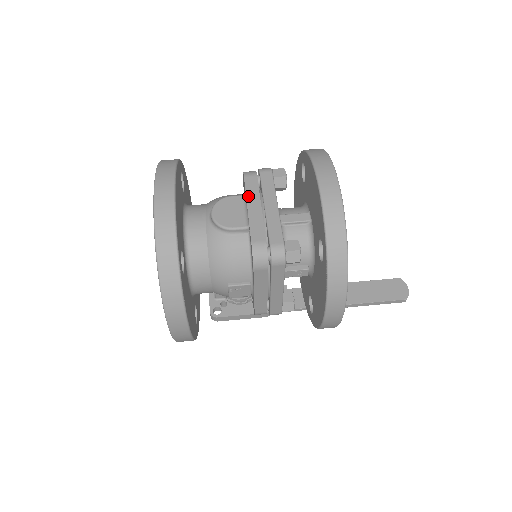
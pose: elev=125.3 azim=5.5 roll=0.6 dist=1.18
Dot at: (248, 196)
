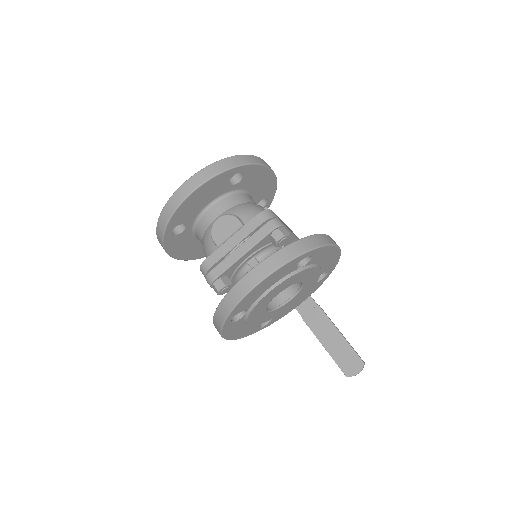
Dot at: (240, 231)
